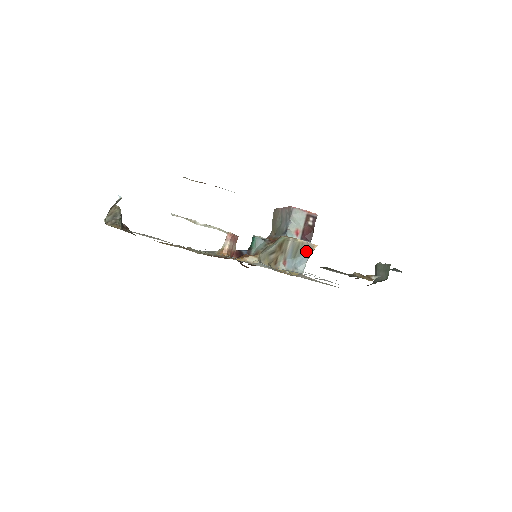
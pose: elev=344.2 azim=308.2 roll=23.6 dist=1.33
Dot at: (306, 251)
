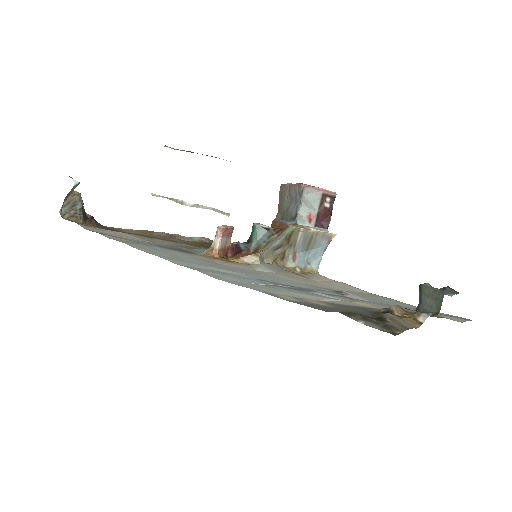
Dot at: (322, 242)
